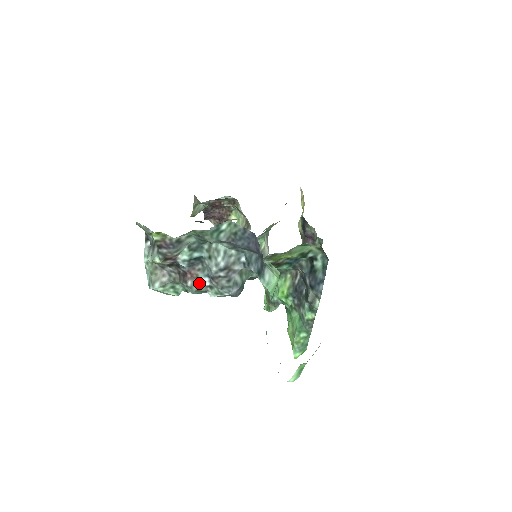
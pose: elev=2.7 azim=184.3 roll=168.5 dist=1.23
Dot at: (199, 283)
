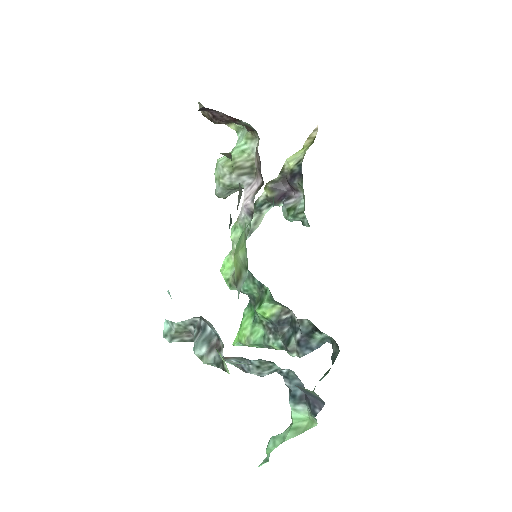
Dot at: occluded
